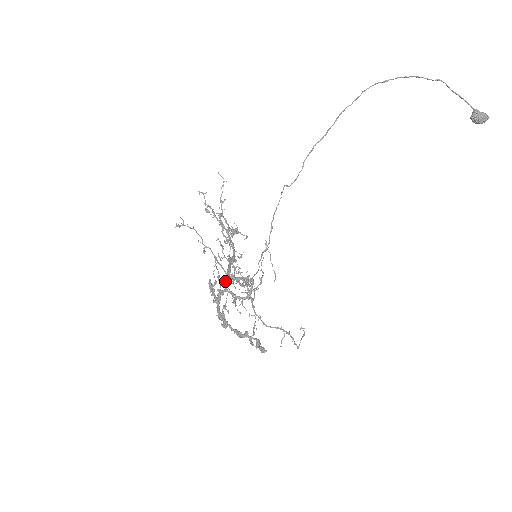
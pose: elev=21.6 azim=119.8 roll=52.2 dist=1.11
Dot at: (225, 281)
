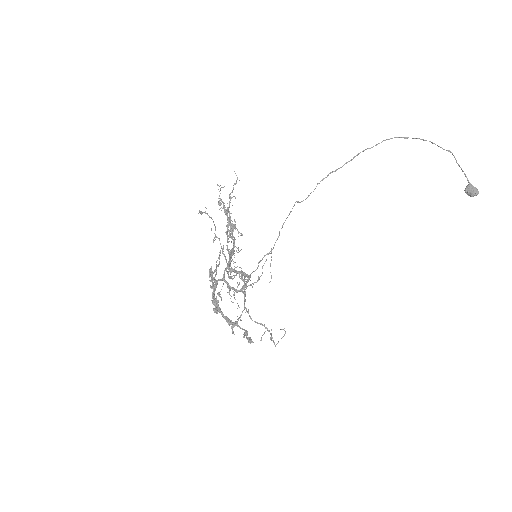
Dot at: occluded
